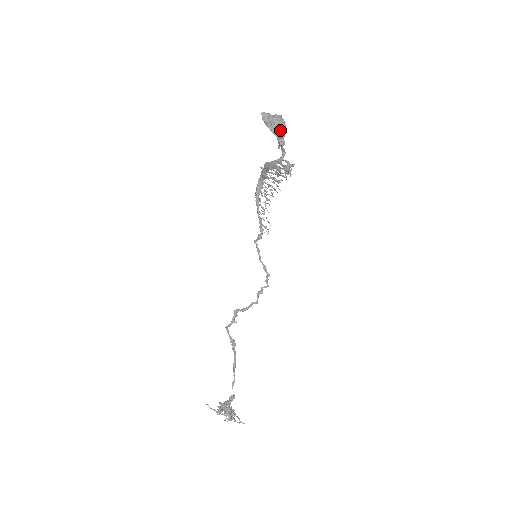
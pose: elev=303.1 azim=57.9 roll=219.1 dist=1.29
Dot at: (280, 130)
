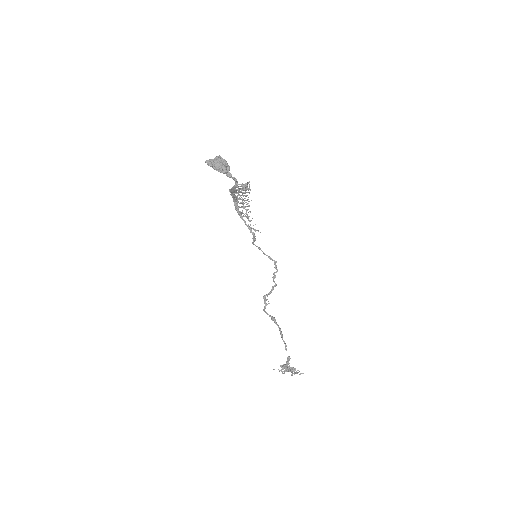
Dot at: (223, 168)
